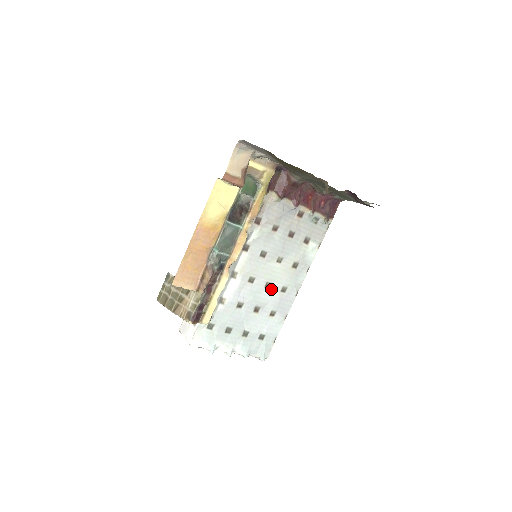
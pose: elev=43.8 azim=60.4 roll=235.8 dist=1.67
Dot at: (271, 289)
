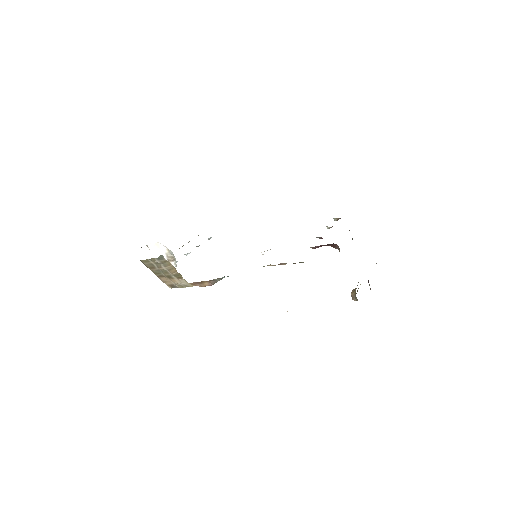
Dot at: occluded
